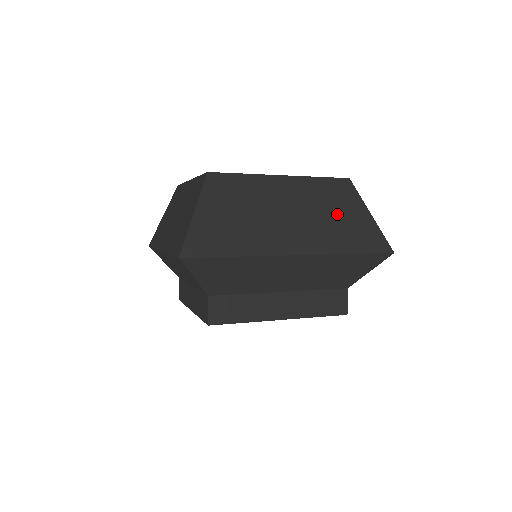
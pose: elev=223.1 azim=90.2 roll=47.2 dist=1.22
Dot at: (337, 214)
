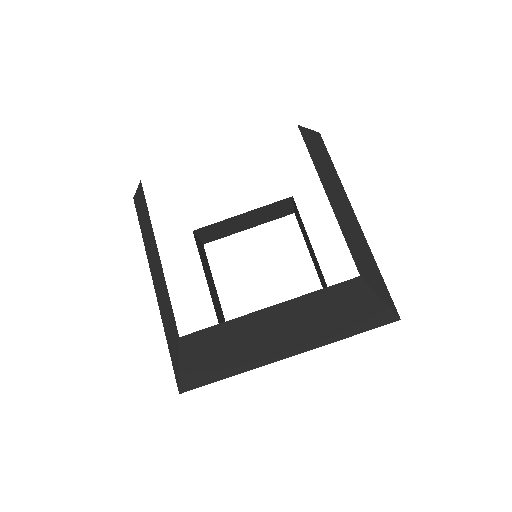
Dot at: (337, 314)
